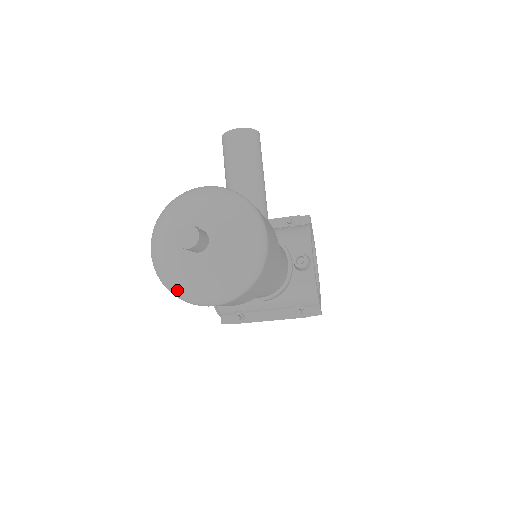
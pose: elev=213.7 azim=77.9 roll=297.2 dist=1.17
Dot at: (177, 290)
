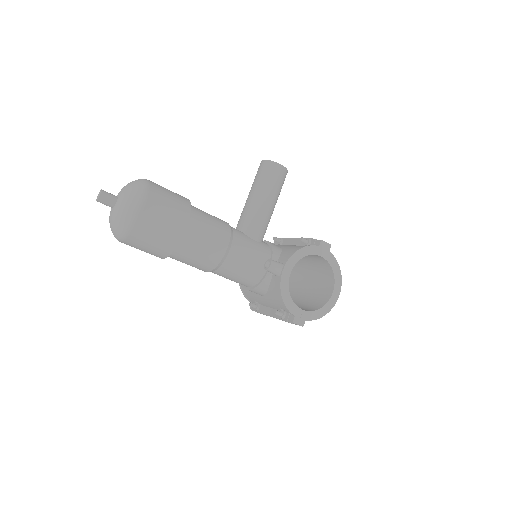
Dot at: occluded
